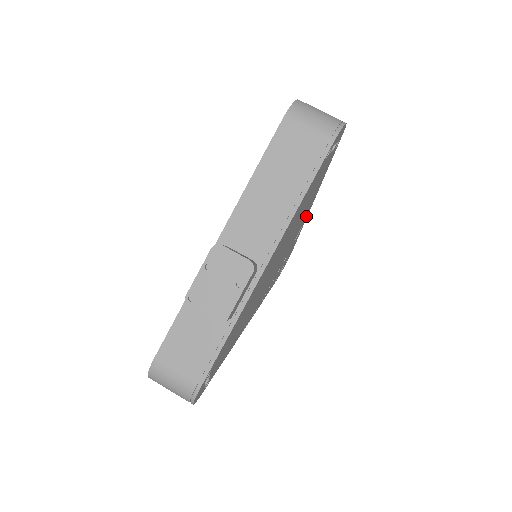
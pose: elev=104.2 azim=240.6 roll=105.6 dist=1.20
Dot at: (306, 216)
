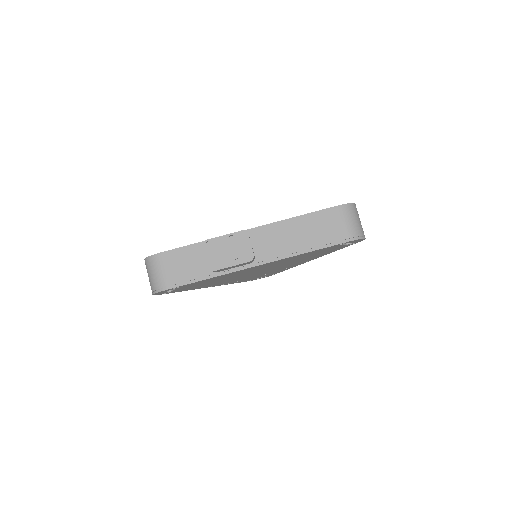
Dot at: (302, 263)
